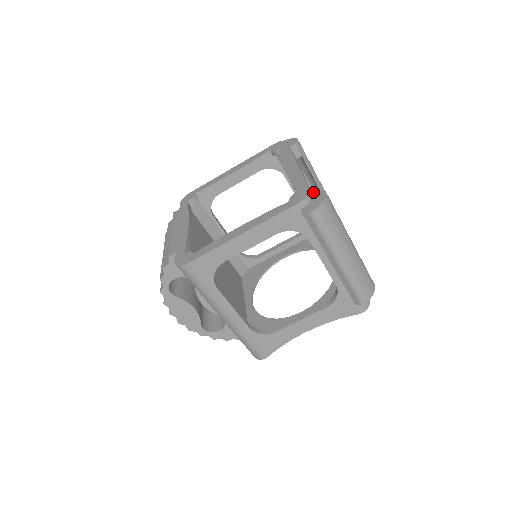
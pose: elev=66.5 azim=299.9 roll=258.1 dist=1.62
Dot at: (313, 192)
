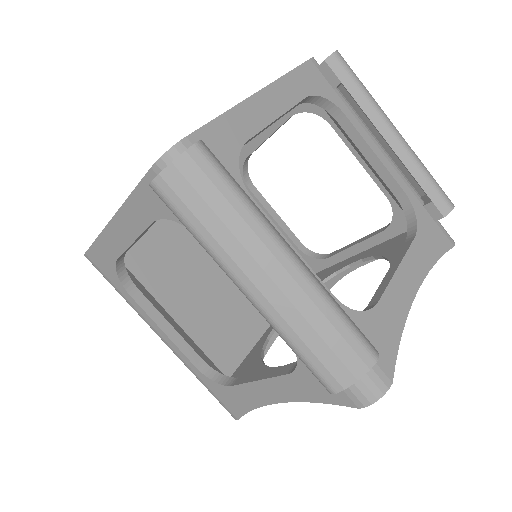
Dot at: (371, 151)
